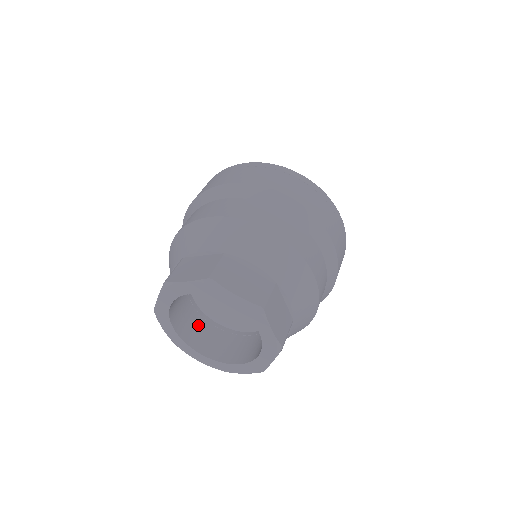
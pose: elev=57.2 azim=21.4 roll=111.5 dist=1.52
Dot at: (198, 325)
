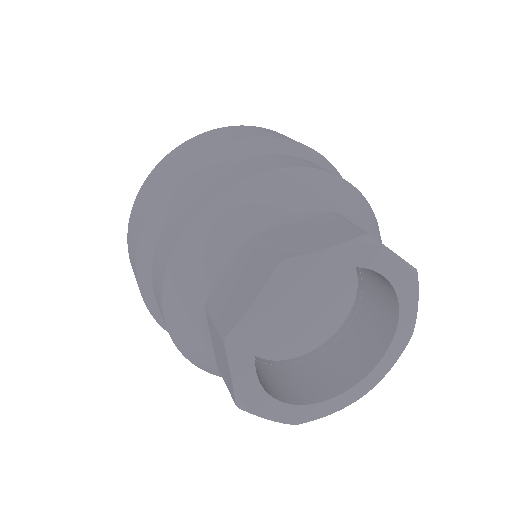
Dot at: (289, 376)
